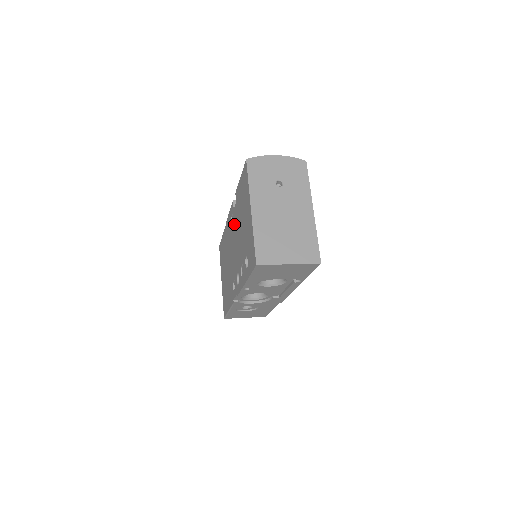
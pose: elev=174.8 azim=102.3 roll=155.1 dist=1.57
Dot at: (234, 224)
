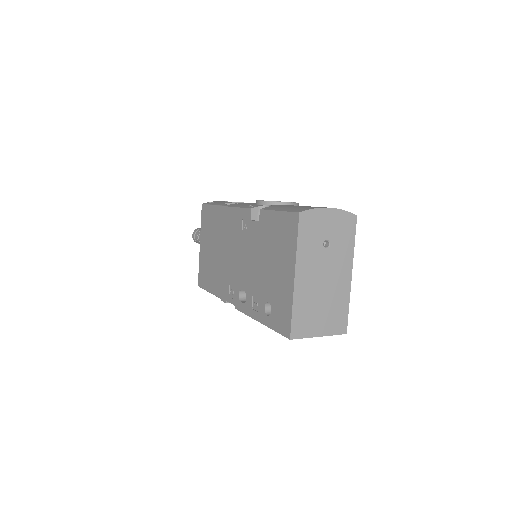
Dot at: (248, 237)
